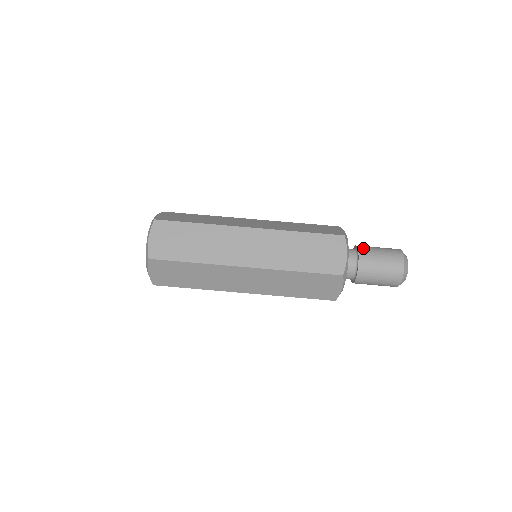
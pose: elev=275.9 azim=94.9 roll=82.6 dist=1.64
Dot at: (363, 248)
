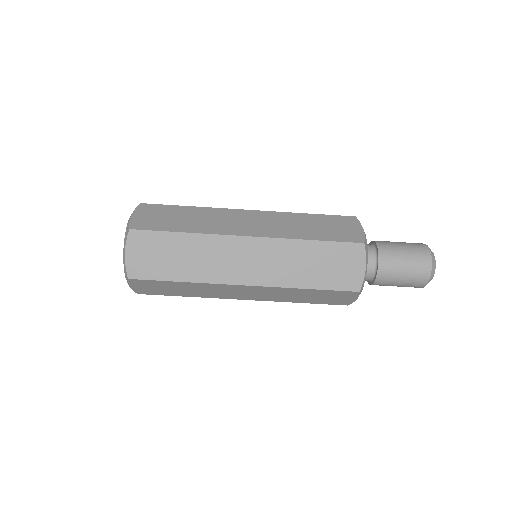
Dot at: (384, 249)
